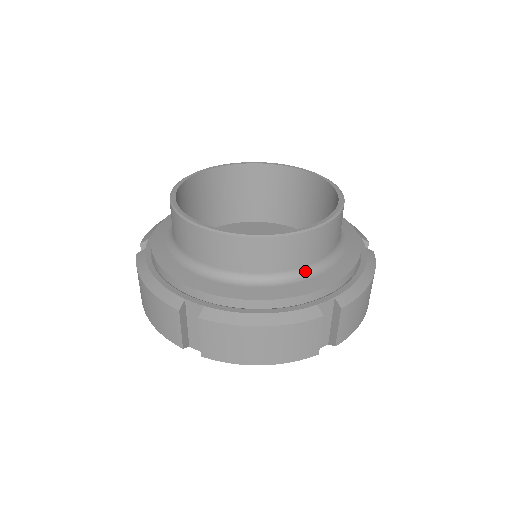
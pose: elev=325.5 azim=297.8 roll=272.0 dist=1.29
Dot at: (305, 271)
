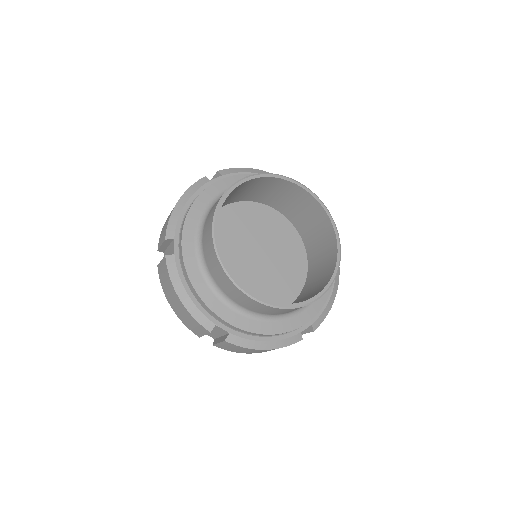
Dot at: (236, 305)
